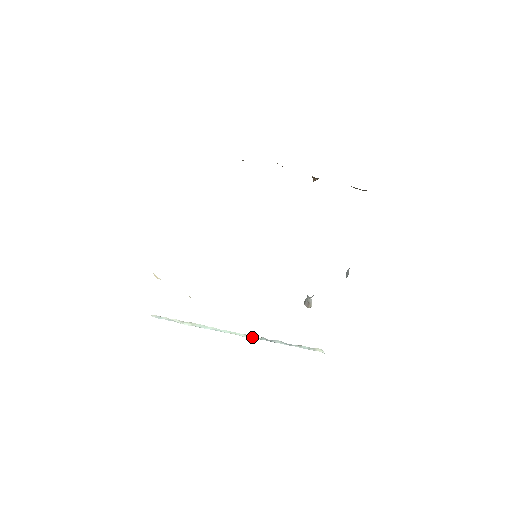
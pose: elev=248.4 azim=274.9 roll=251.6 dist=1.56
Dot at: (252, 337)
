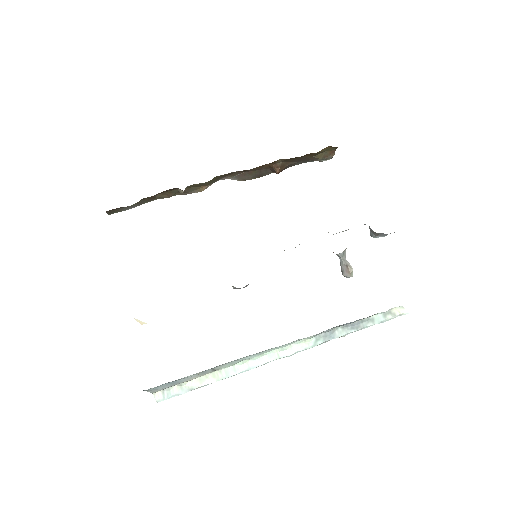
Dot at: (303, 347)
